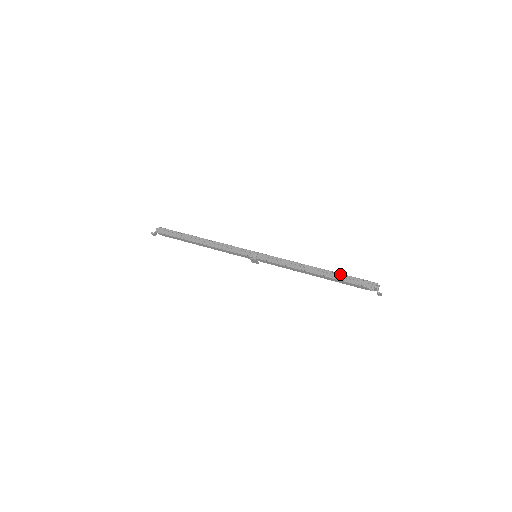
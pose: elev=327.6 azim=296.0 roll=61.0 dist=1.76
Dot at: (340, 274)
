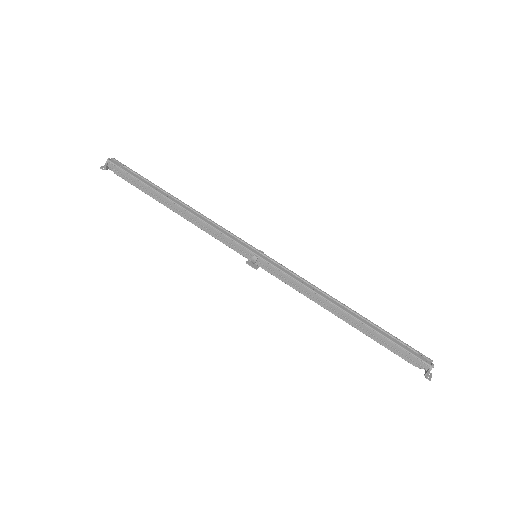
Dot at: (377, 332)
